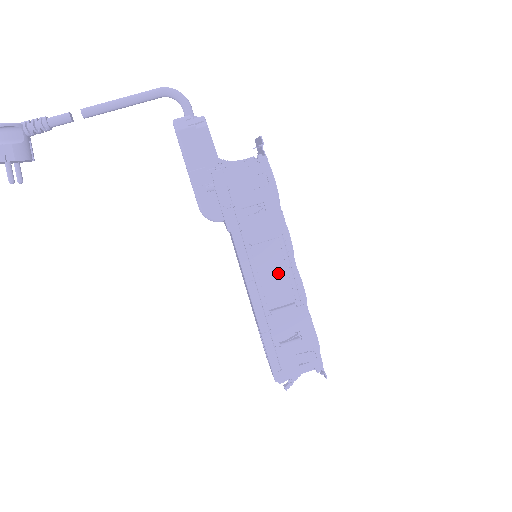
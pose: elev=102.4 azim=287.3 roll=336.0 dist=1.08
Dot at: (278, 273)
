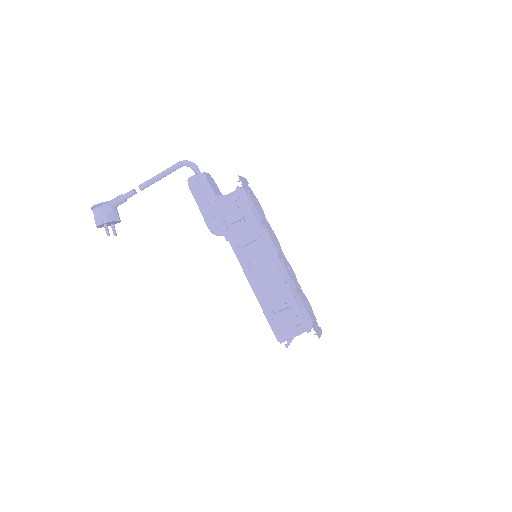
Dot at: (265, 263)
